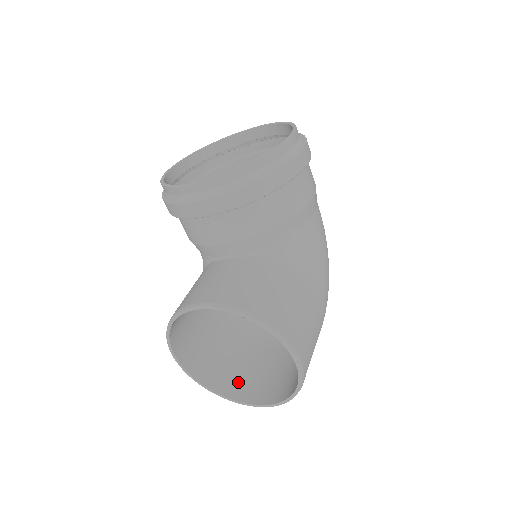
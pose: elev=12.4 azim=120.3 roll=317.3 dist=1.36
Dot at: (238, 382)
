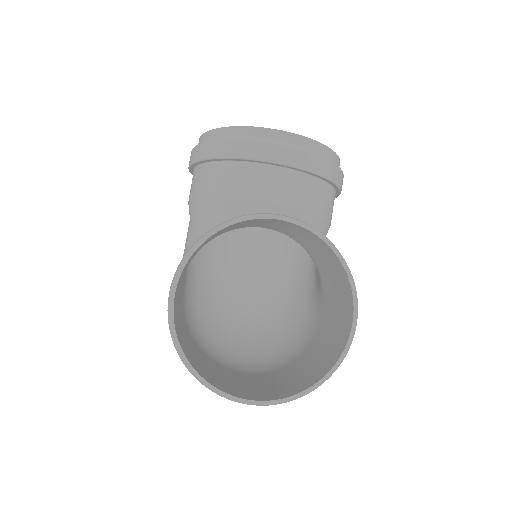
Dot at: (212, 377)
